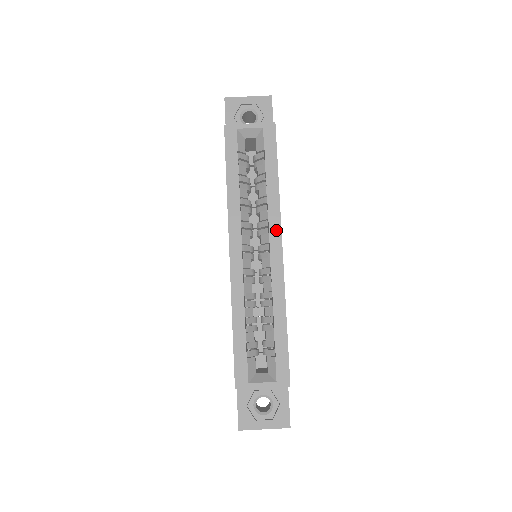
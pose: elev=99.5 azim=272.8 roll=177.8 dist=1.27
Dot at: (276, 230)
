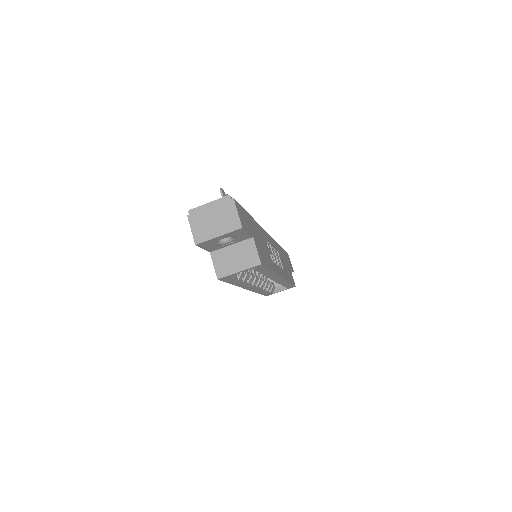
Dot at: (276, 277)
